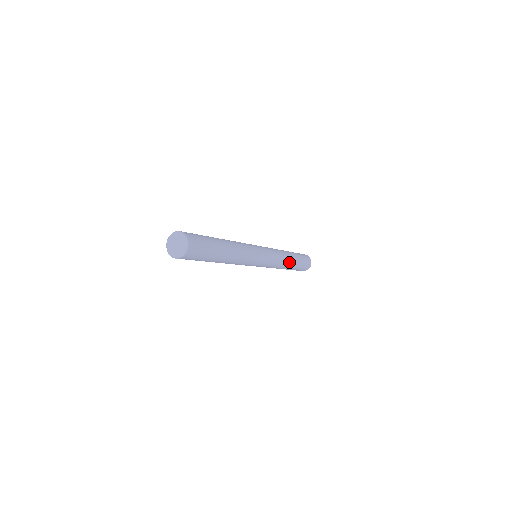
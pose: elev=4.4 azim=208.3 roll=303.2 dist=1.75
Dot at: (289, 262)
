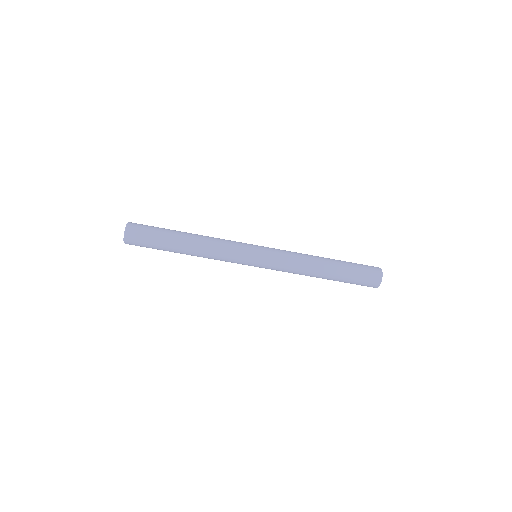
Dot at: (318, 258)
